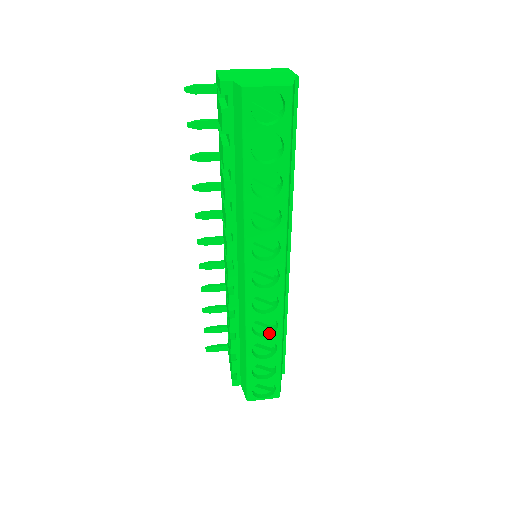
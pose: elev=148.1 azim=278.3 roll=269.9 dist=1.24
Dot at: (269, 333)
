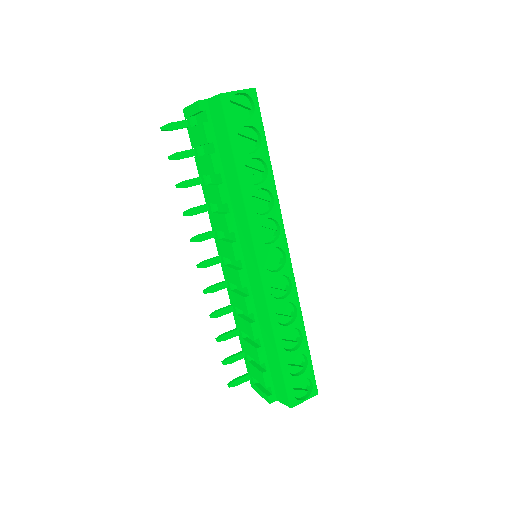
Dot at: (291, 321)
